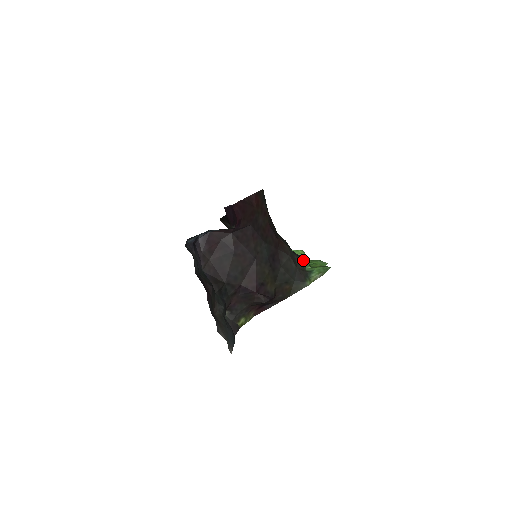
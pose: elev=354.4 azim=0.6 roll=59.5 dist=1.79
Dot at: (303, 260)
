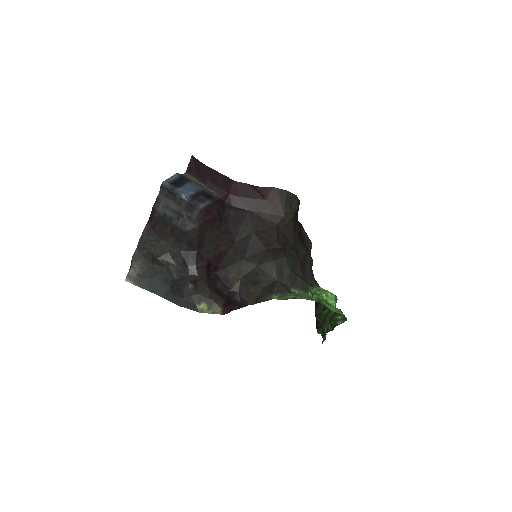
Dot at: (305, 287)
